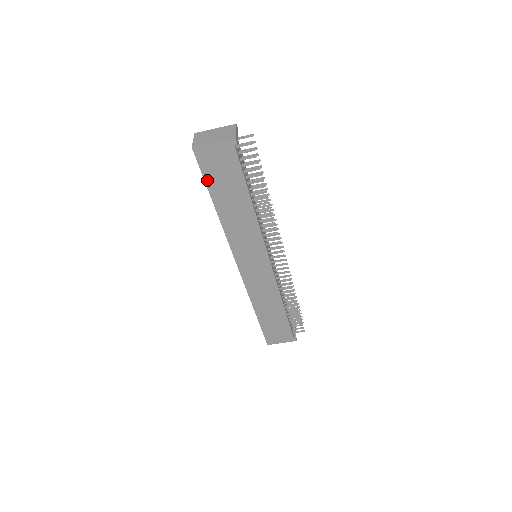
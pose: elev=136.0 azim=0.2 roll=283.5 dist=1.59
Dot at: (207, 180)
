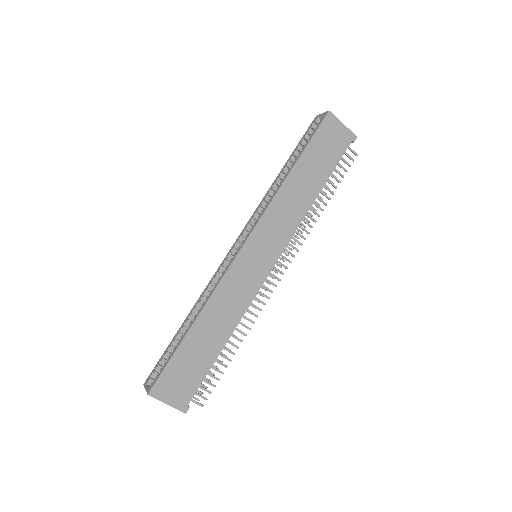
Dot at: (312, 142)
